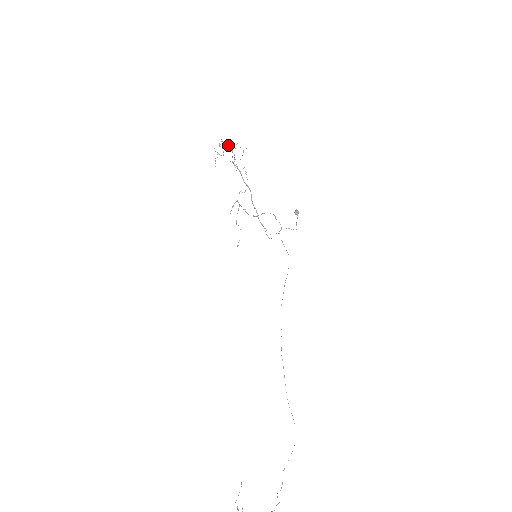
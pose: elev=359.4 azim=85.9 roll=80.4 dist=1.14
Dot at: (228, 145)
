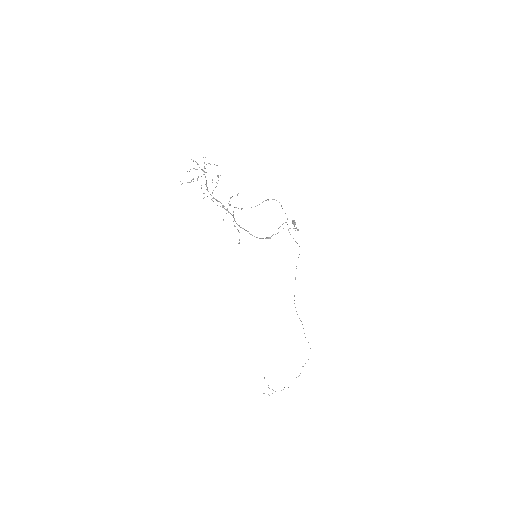
Dot at: occluded
